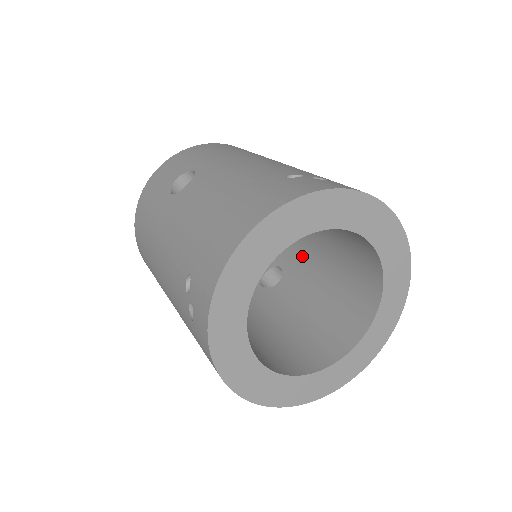
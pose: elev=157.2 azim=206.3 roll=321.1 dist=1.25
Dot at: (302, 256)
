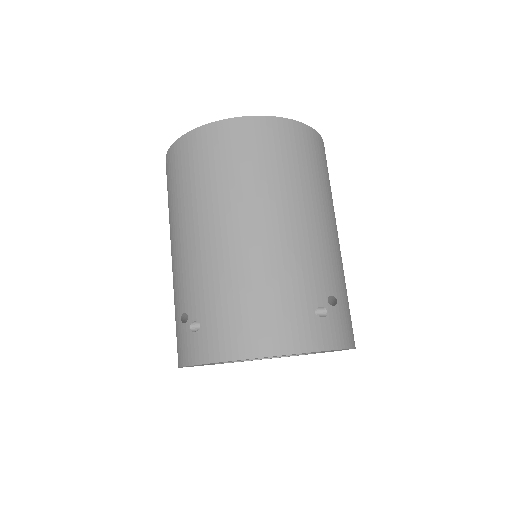
Dot at: occluded
